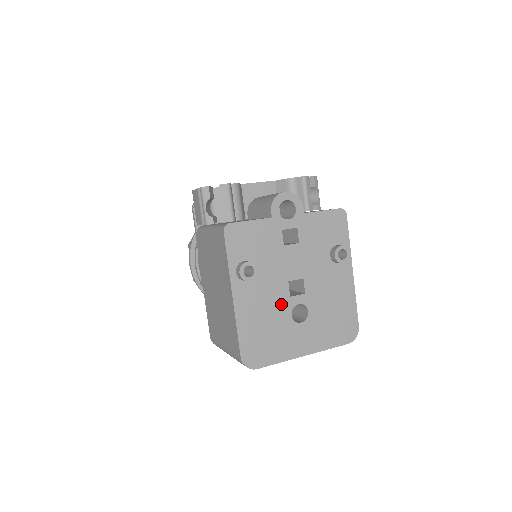
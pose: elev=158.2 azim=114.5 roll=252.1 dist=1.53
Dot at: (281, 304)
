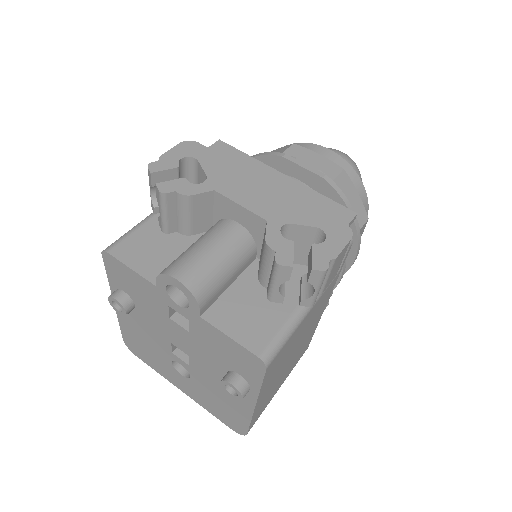
Dot at: (162, 348)
